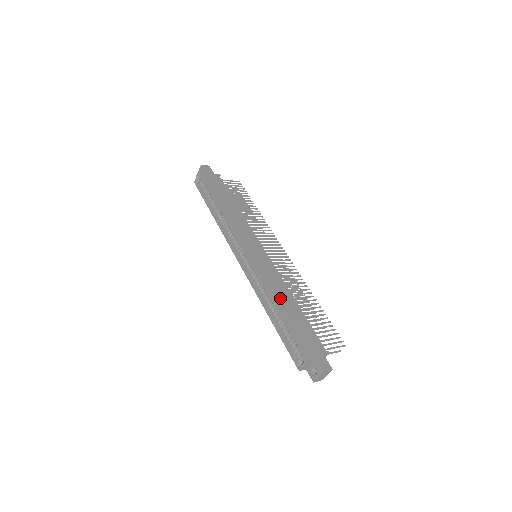
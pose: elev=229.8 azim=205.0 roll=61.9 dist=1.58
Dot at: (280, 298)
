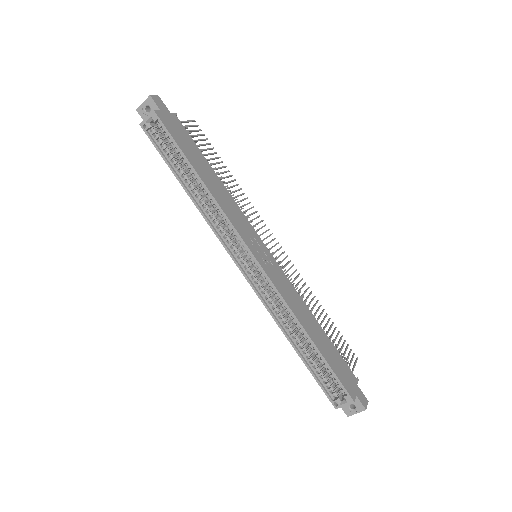
Dot at: (307, 323)
